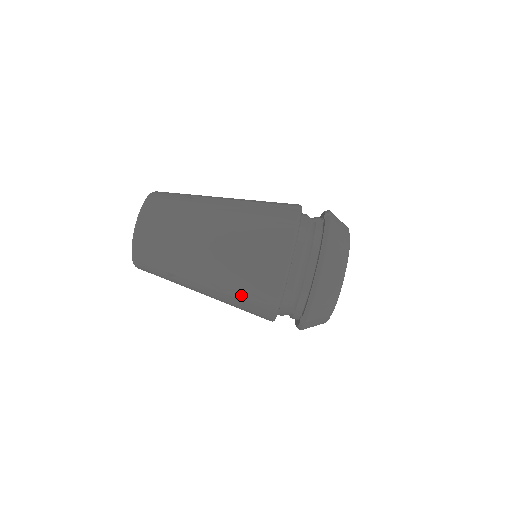
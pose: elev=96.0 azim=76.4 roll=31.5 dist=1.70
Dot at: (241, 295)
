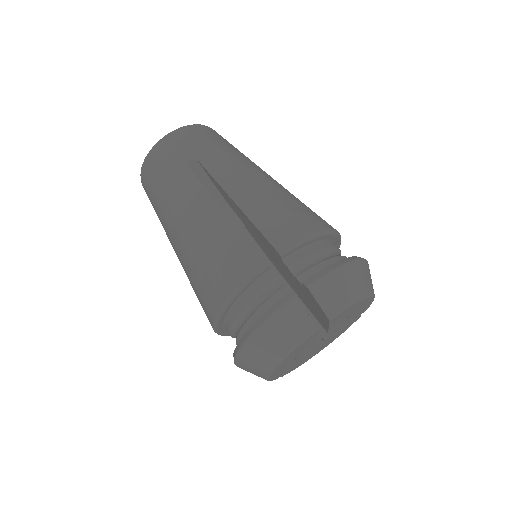
Dot at: (257, 214)
